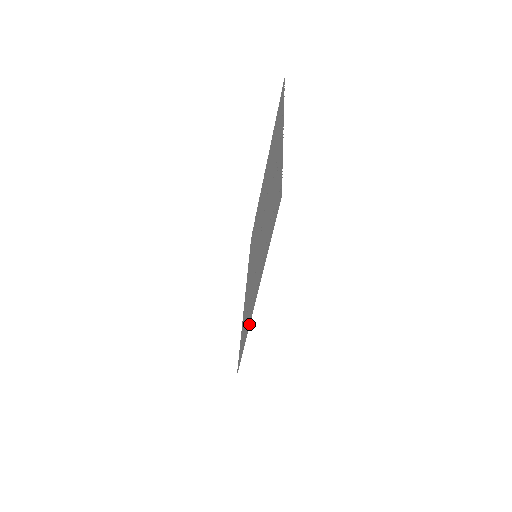
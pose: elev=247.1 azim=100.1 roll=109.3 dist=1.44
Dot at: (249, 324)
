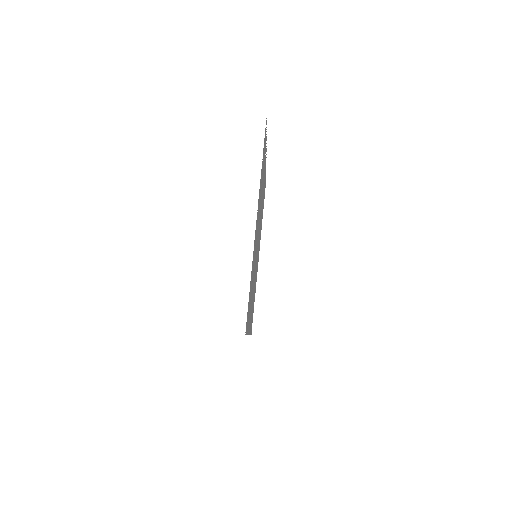
Dot at: occluded
